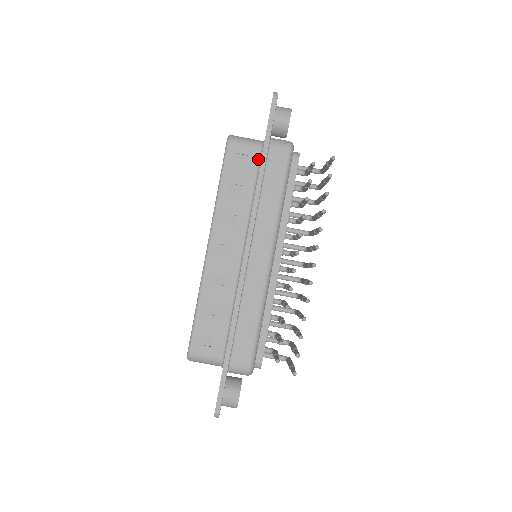
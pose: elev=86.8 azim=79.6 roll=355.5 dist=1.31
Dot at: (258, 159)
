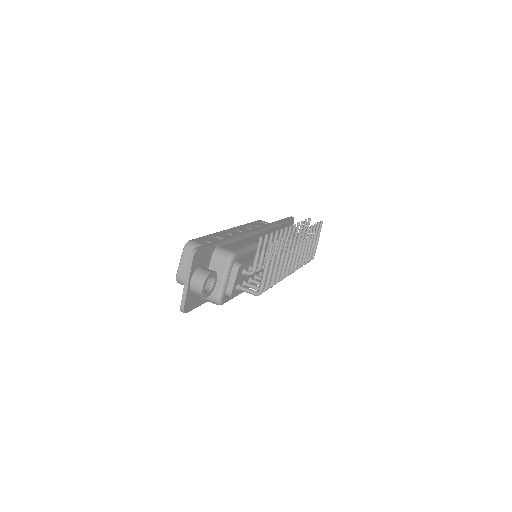
Dot at: occluded
